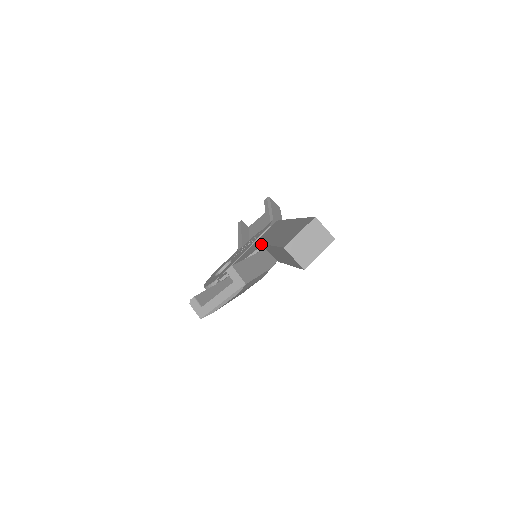
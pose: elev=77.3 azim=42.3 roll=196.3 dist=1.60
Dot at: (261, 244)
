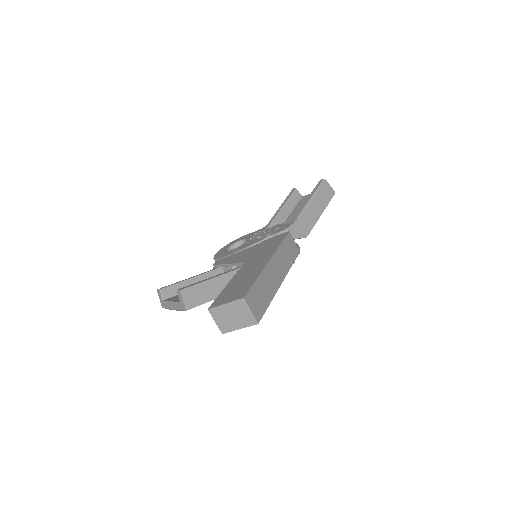
Dot at: (245, 260)
